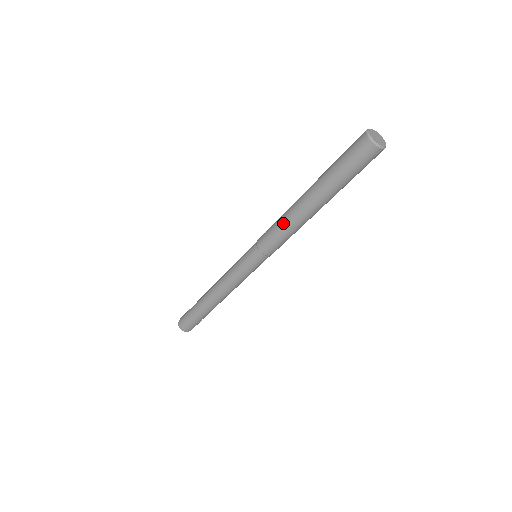
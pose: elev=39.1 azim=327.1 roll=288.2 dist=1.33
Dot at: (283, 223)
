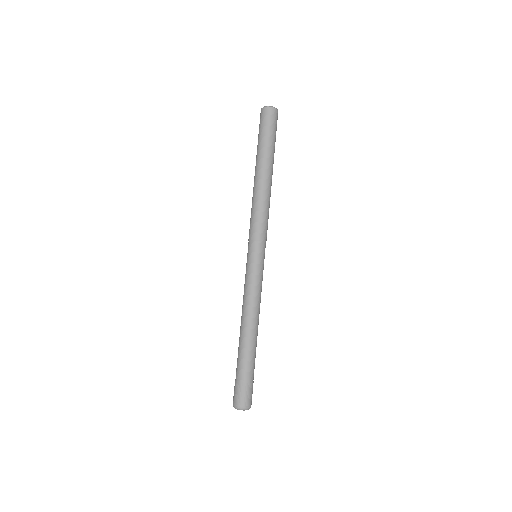
Dot at: (252, 204)
